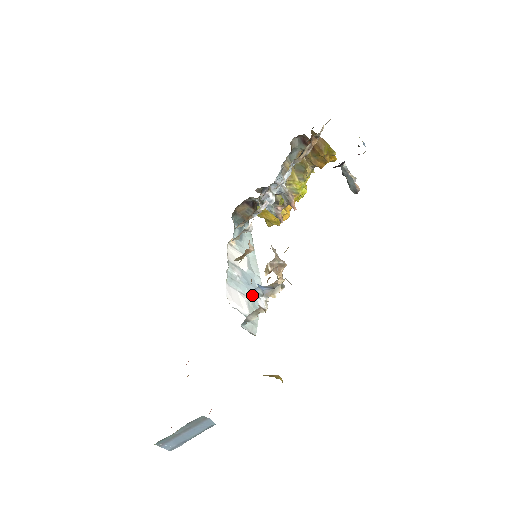
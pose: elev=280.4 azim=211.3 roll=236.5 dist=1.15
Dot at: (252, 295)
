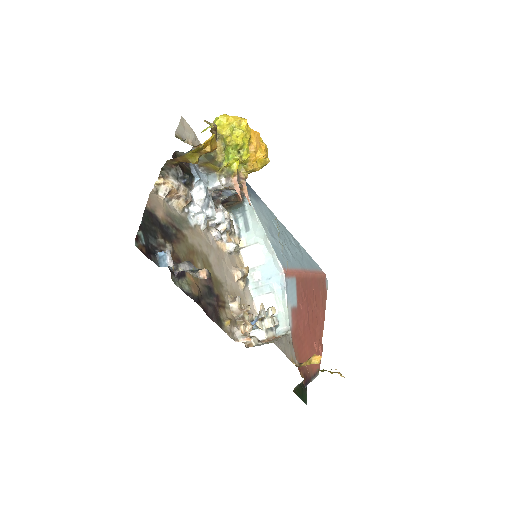
Dot at: (276, 286)
